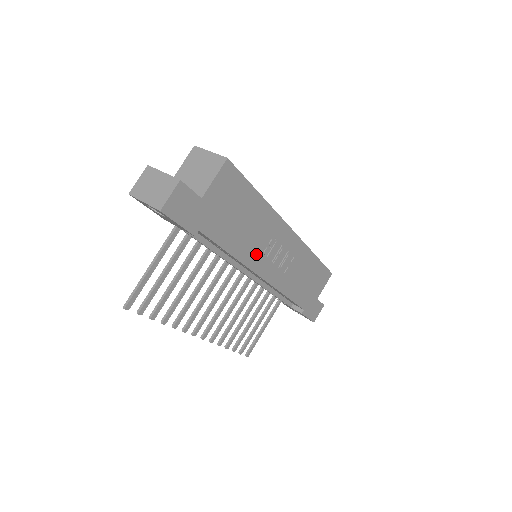
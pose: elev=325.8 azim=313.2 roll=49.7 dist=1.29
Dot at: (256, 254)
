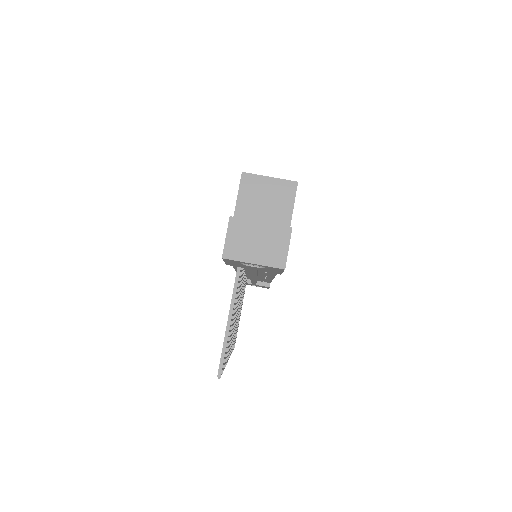
Dot at: occluded
